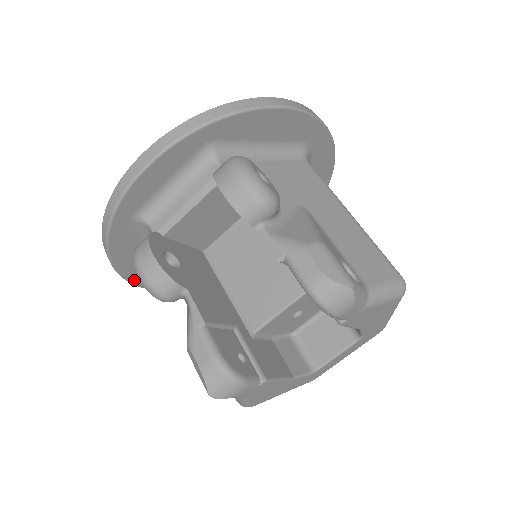
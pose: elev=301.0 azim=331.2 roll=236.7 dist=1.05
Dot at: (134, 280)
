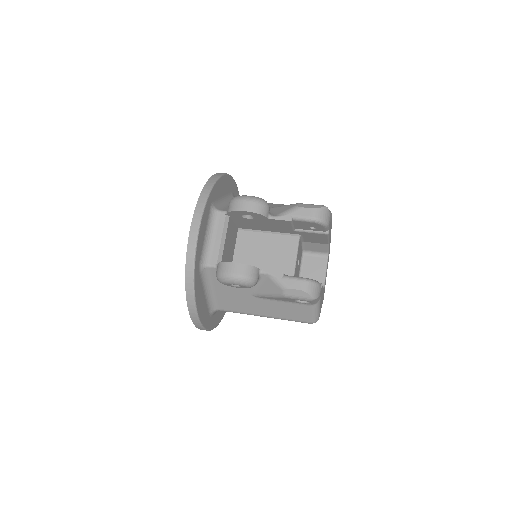
Dot at: (203, 323)
